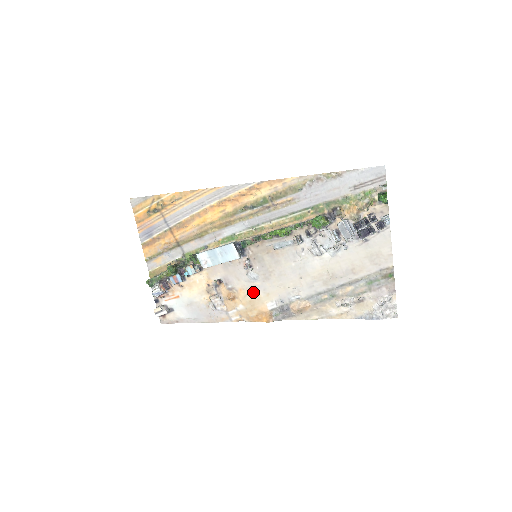
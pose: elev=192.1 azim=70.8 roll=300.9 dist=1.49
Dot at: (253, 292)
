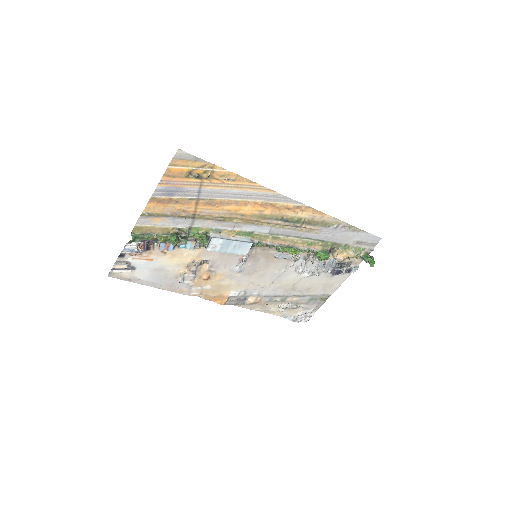
Dot at: (229, 280)
